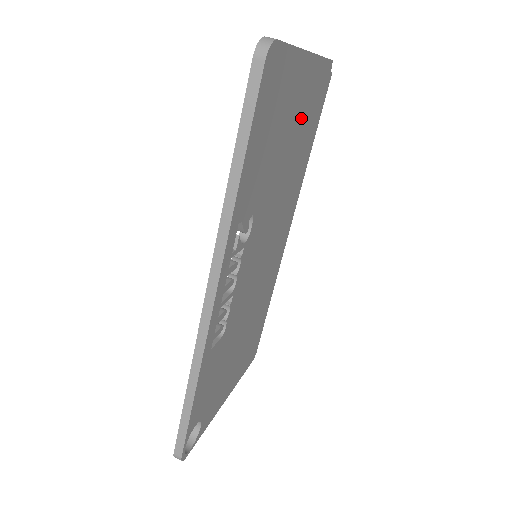
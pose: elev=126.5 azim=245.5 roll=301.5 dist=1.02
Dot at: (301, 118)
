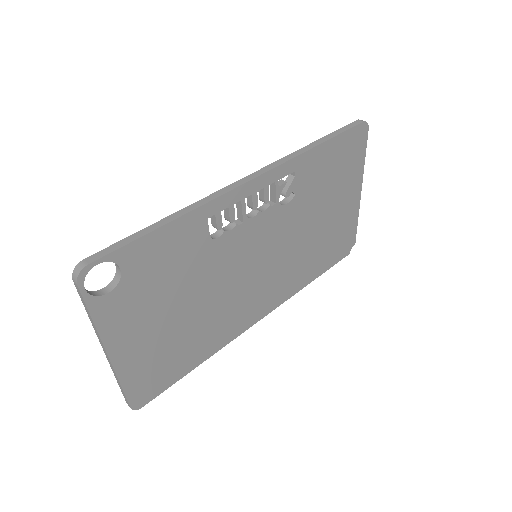
Dot at: (334, 223)
